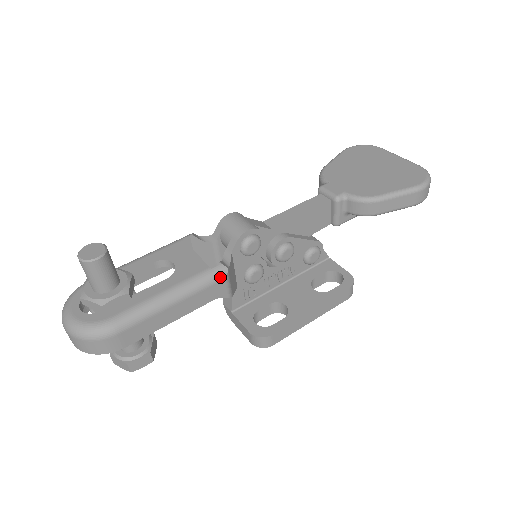
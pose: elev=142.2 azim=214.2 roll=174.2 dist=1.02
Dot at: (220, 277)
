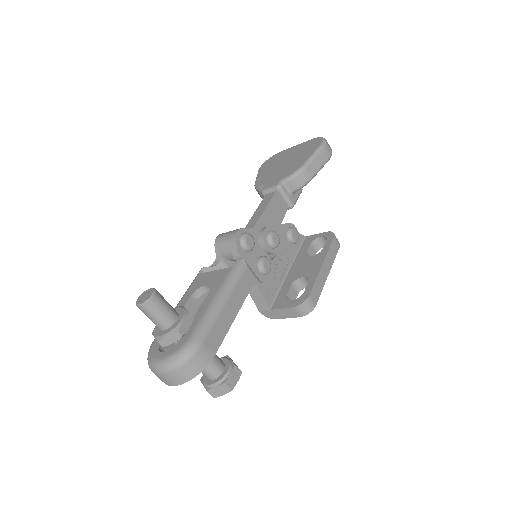
Dot at: (243, 268)
